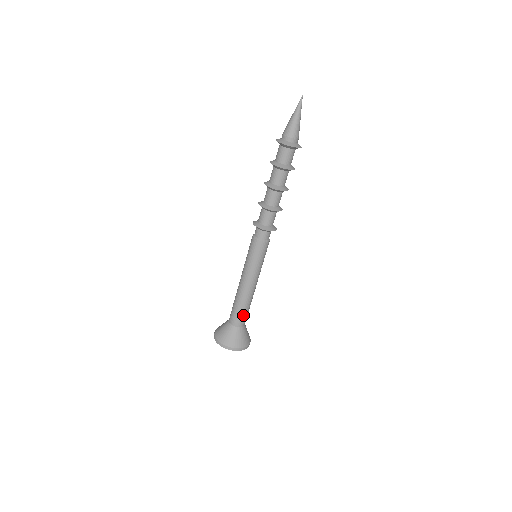
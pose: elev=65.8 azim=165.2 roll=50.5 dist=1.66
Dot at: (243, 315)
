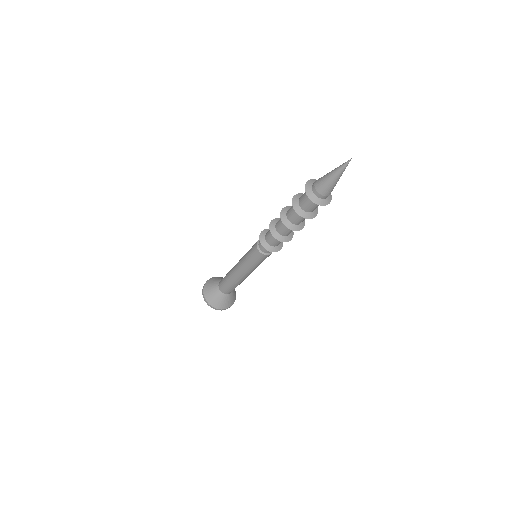
Dot at: (234, 288)
